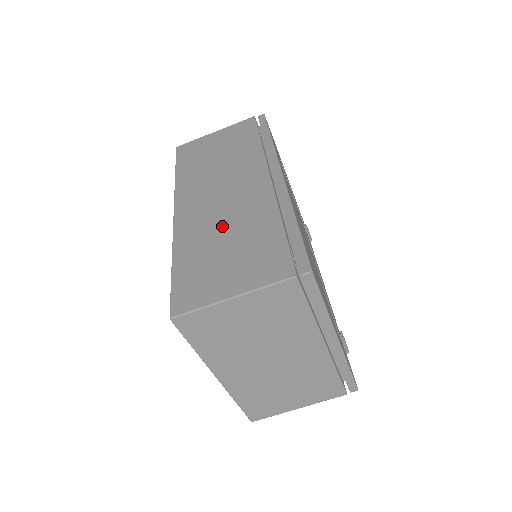
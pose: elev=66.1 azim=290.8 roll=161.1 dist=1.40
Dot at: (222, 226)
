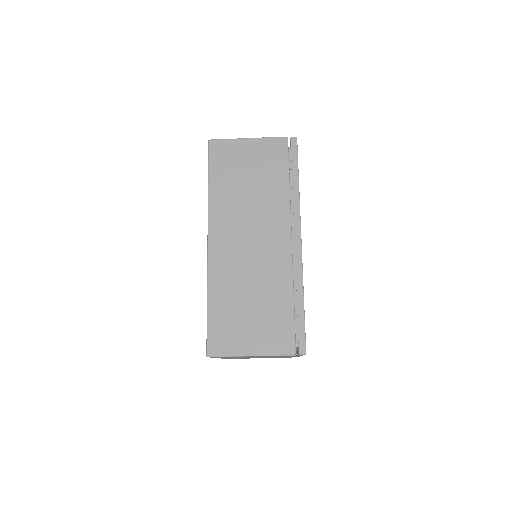
Dot at: (248, 280)
